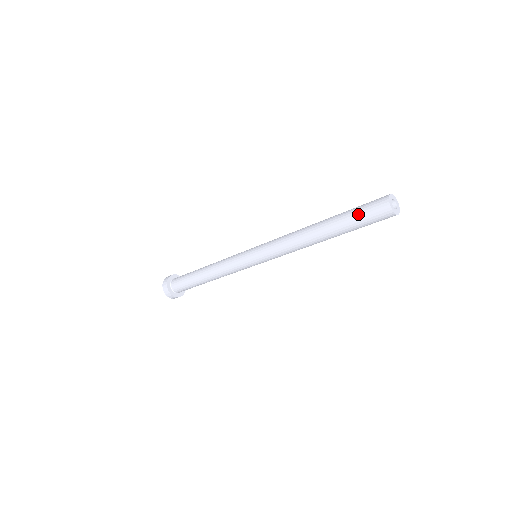
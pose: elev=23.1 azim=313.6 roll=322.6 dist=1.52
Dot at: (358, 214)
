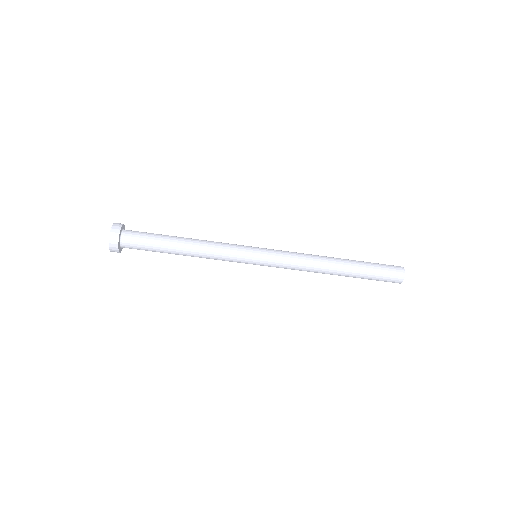
Dot at: (379, 268)
